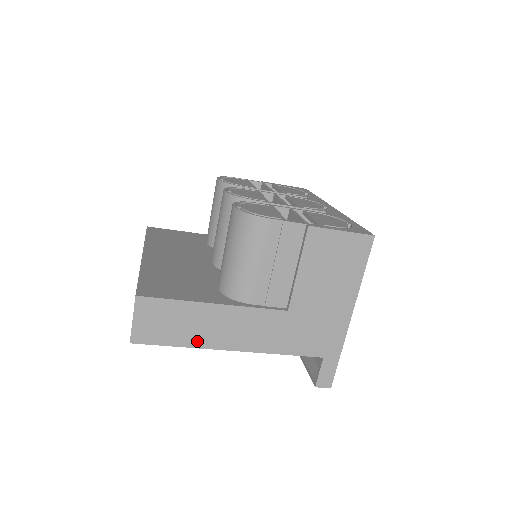
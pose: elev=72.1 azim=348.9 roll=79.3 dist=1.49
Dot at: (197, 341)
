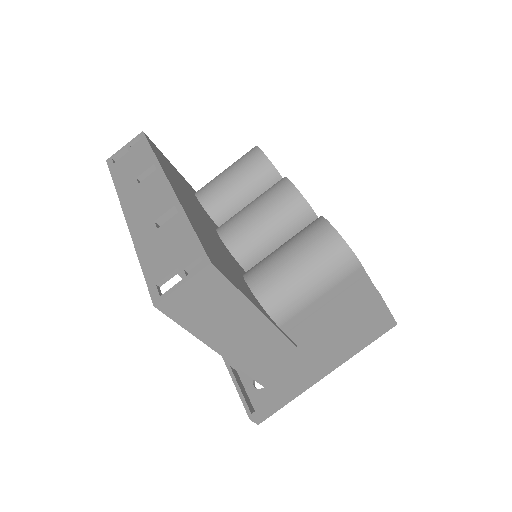
Dot at: (212, 337)
